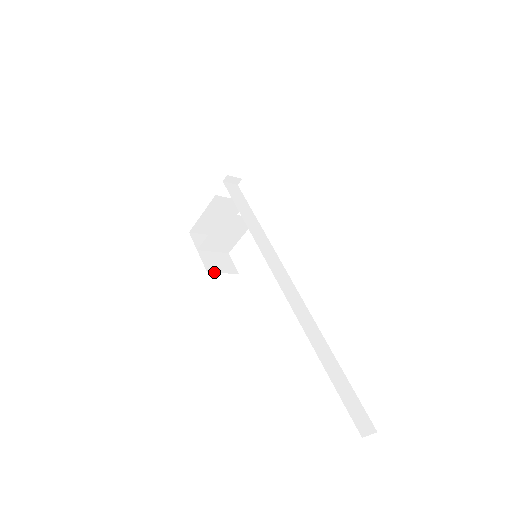
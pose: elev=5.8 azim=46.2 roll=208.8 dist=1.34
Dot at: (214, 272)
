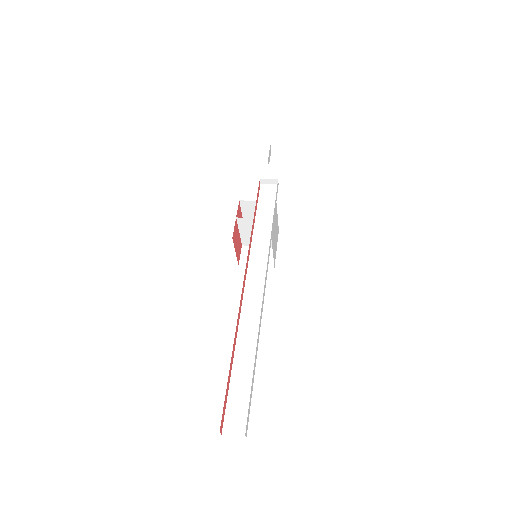
Dot at: occluded
